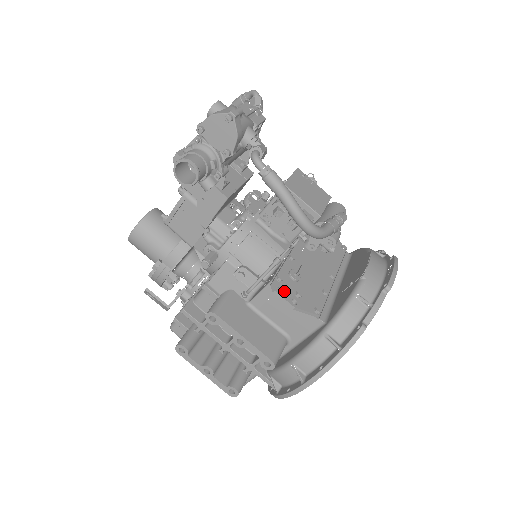
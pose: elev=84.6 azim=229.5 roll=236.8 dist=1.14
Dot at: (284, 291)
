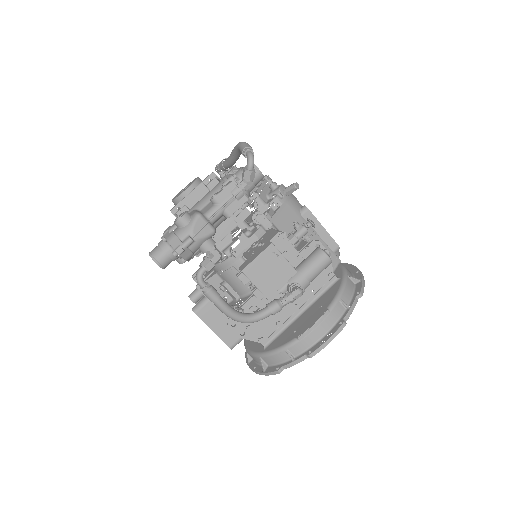
Dot at: (237, 325)
